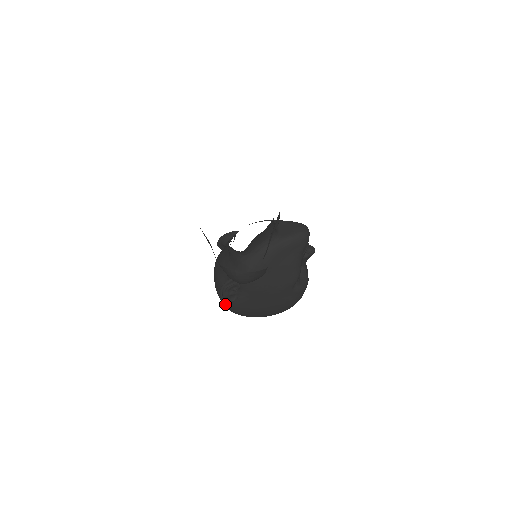
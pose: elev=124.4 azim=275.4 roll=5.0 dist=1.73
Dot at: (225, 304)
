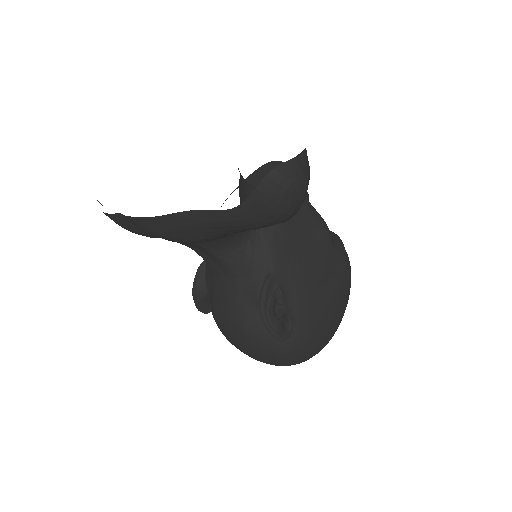
Dot at: (285, 352)
